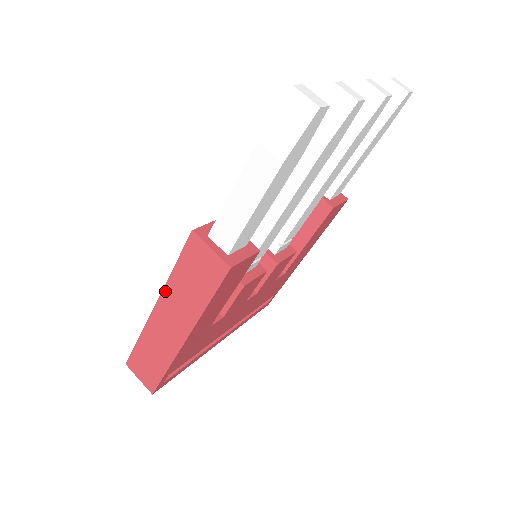
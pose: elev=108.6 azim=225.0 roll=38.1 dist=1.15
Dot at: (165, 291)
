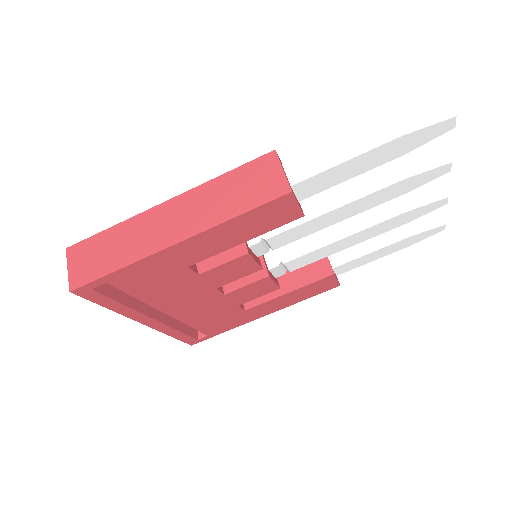
Dot at: (195, 190)
